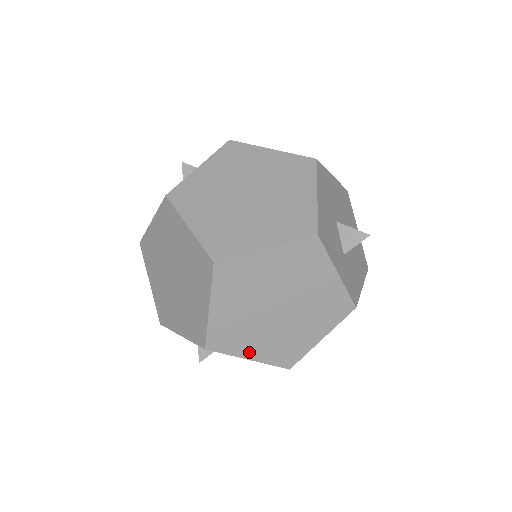
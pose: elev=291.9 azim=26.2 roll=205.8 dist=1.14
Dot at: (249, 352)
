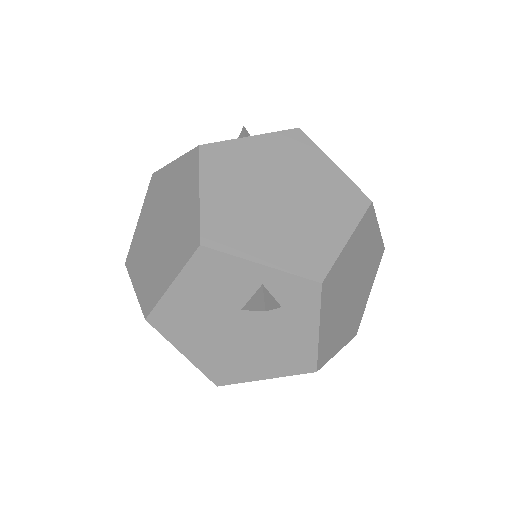
Dot at: (324, 321)
